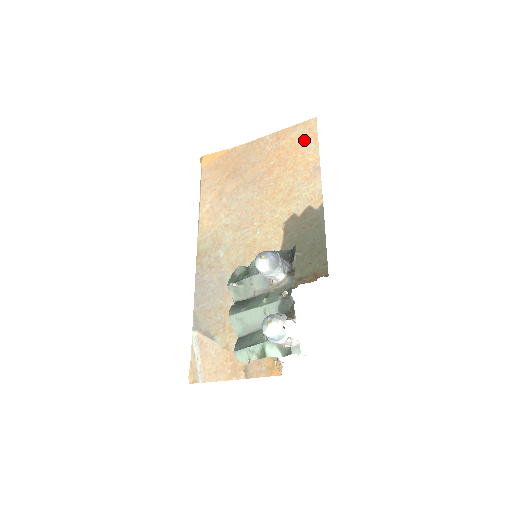
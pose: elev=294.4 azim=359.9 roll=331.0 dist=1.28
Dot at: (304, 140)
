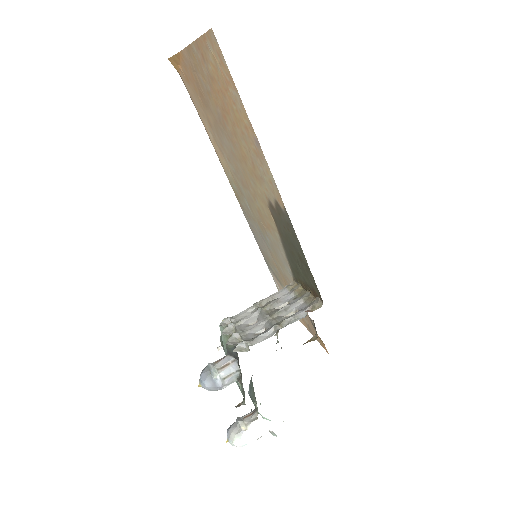
Dot at: (223, 77)
